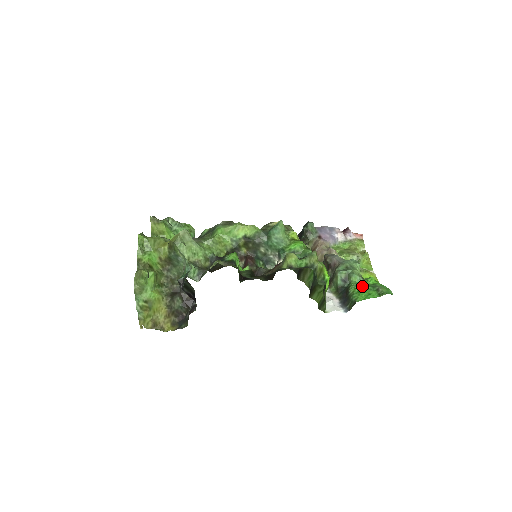
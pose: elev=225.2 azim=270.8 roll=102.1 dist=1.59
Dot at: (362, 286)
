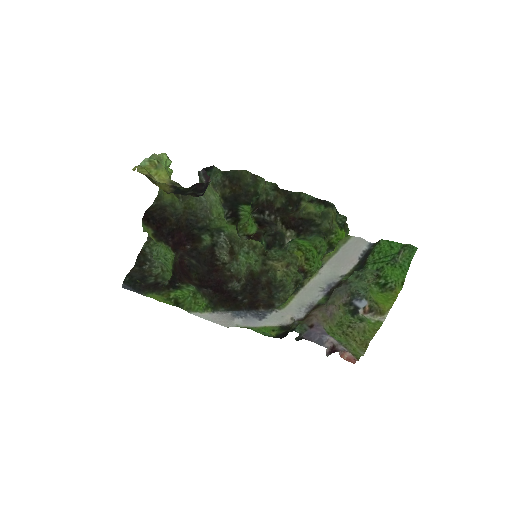
Dot at: (380, 259)
